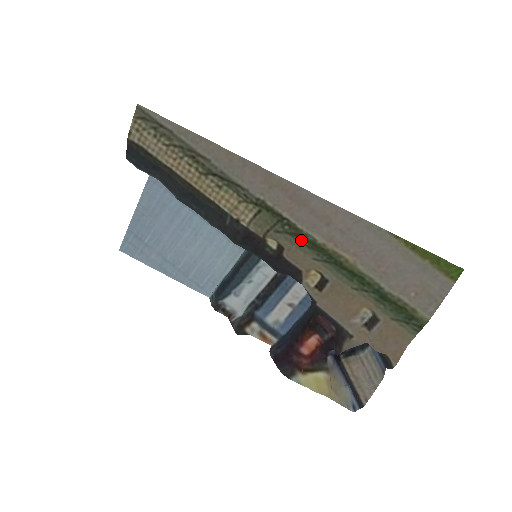
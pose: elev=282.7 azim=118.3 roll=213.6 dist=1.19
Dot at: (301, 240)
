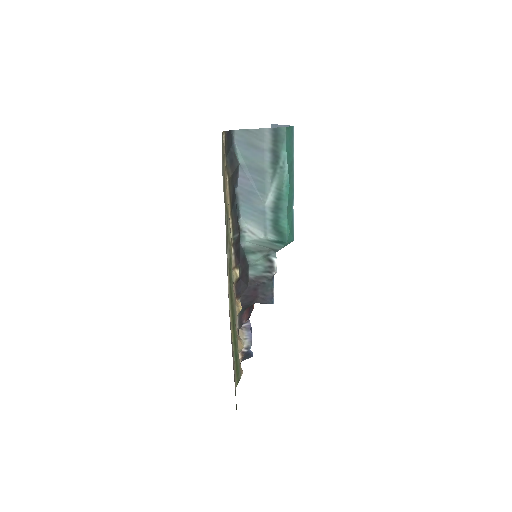
Dot at: (233, 298)
